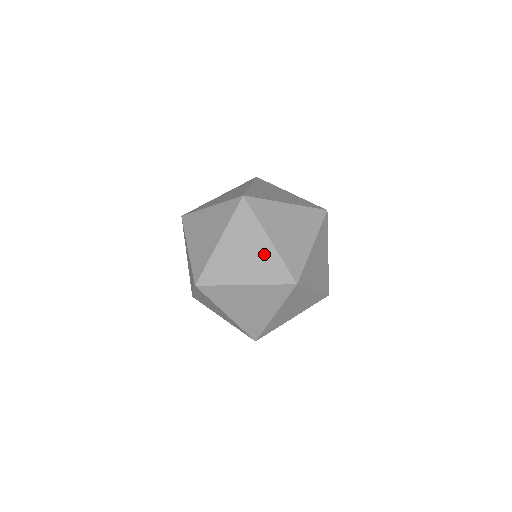
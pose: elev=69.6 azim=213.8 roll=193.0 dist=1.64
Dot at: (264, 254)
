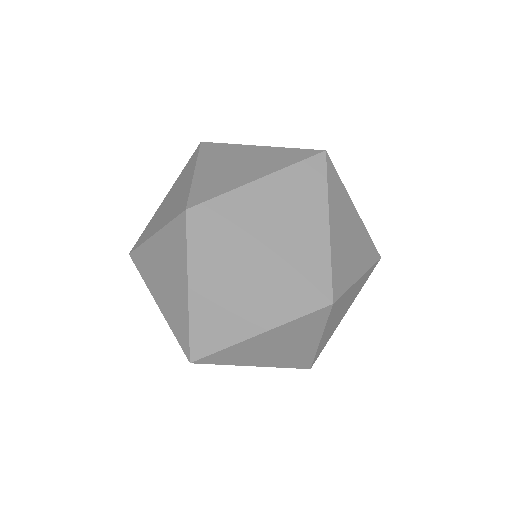
Dot at: (262, 154)
